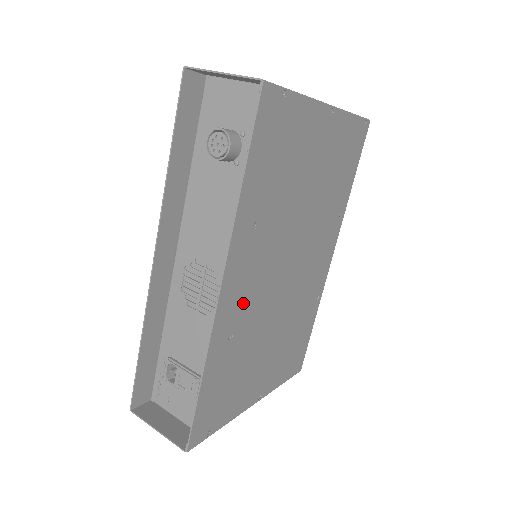
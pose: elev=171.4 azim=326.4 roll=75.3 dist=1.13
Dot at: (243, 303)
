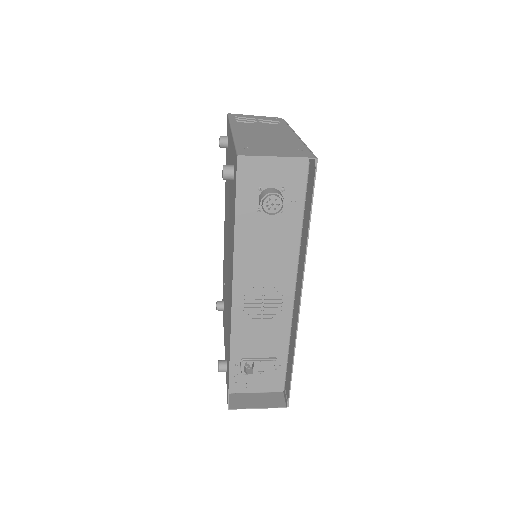
Dot at: occluded
